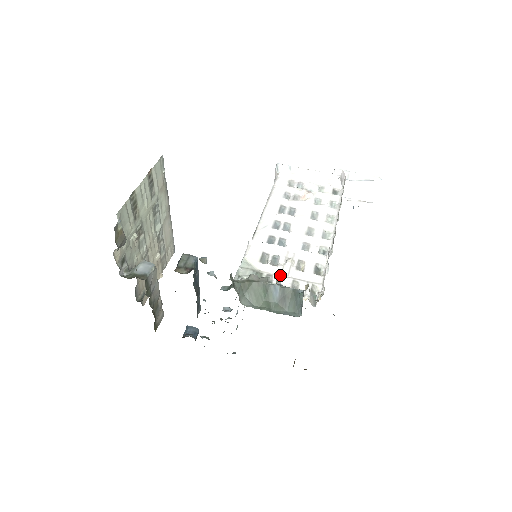
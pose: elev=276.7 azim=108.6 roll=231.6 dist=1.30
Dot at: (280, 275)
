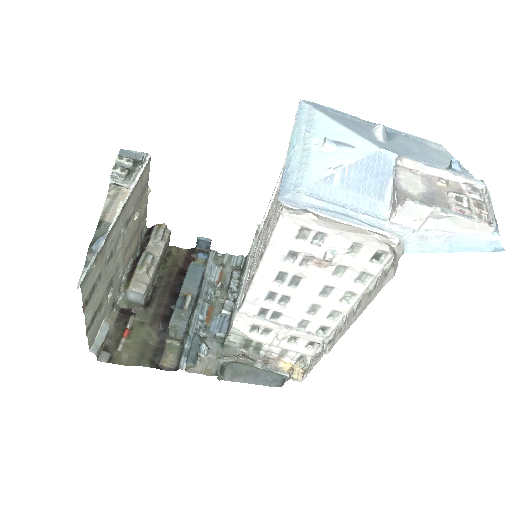
Dot at: (270, 344)
